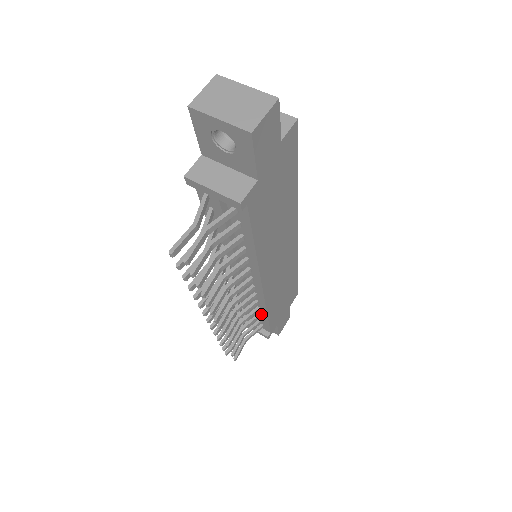
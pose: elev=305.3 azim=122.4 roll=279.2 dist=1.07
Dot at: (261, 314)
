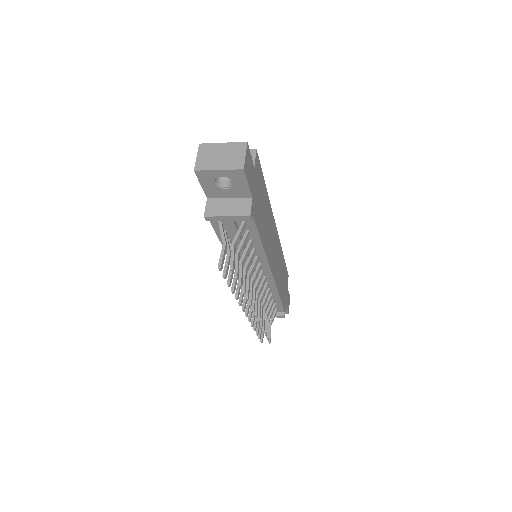
Dot at: (274, 299)
